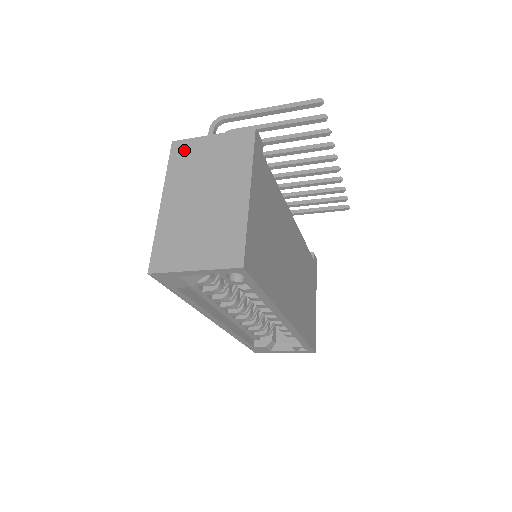
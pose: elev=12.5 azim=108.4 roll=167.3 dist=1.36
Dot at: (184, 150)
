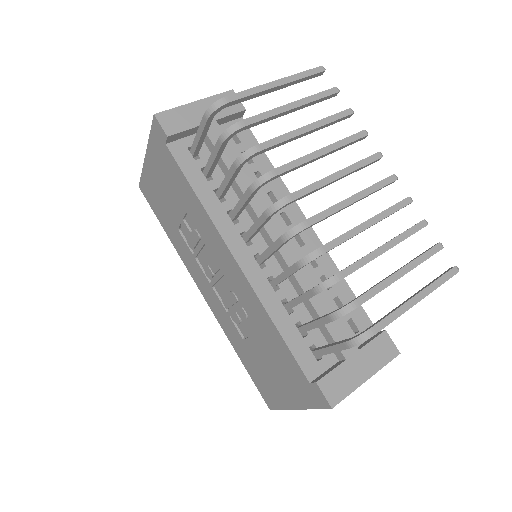
Dot at: occluded
